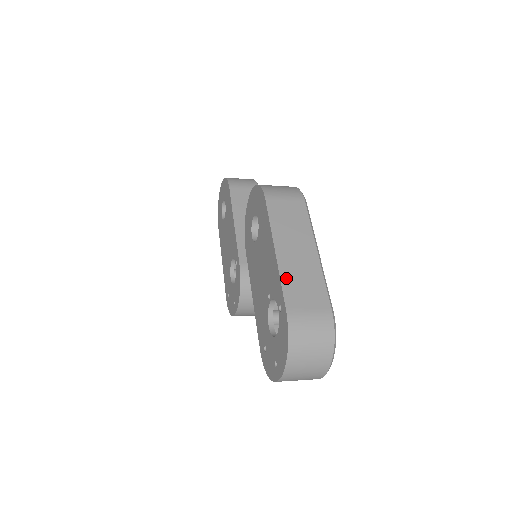
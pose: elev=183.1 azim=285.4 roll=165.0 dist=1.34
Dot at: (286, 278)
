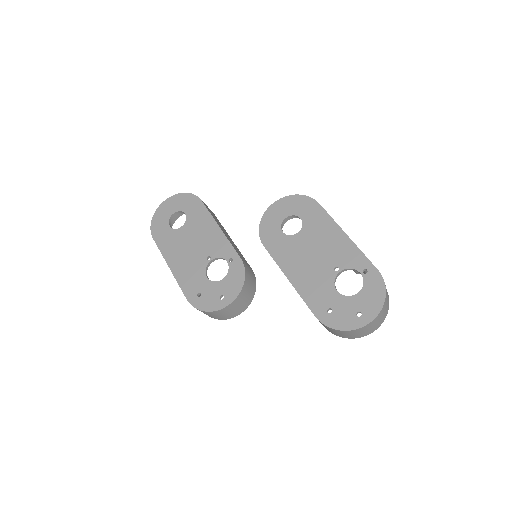
Dot at: (362, 253)
